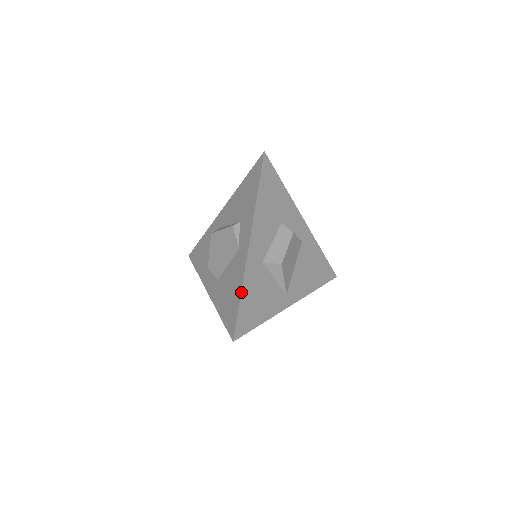
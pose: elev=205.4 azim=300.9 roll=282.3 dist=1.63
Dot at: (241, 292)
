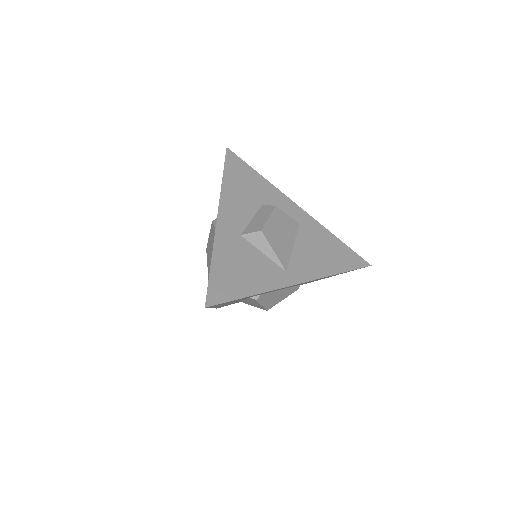
Dot at: (211, 259)
